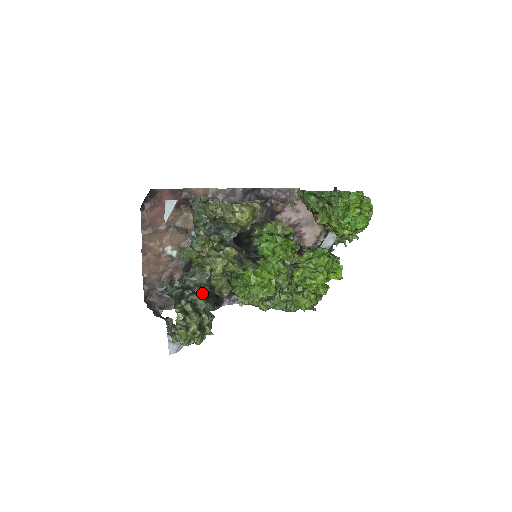
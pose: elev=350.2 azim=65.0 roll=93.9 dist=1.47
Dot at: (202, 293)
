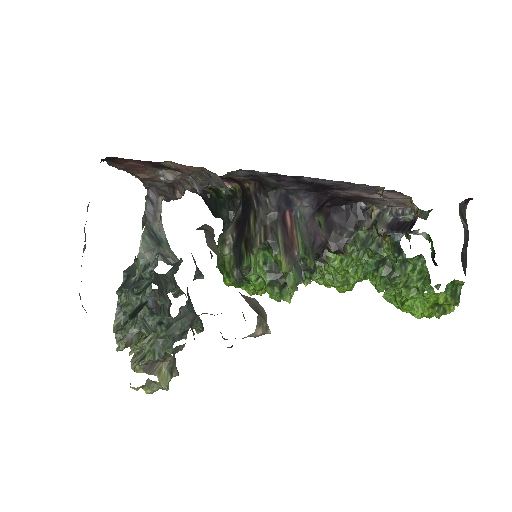
Dot at: (217, 198)
